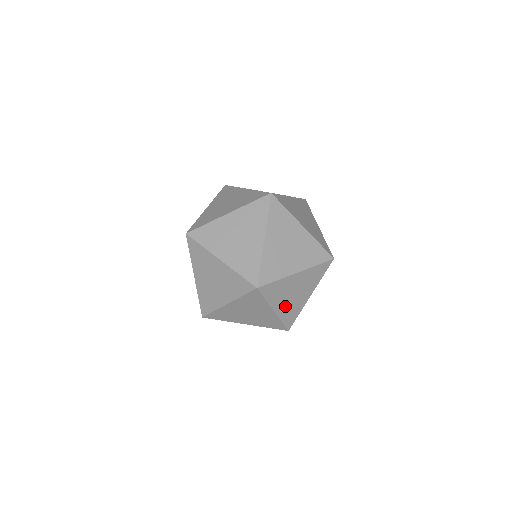
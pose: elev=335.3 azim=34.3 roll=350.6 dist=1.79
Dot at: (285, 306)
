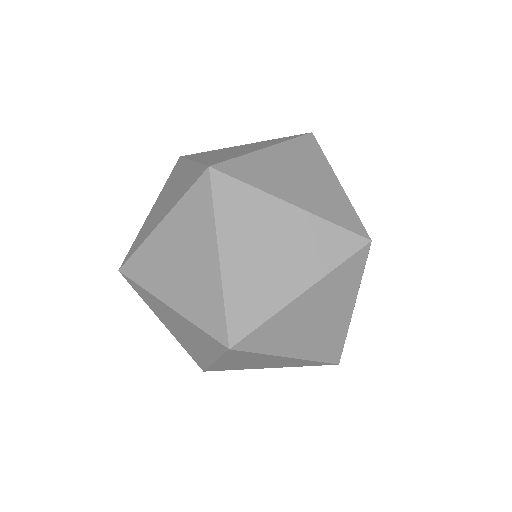
Dot at: (306, 197)
